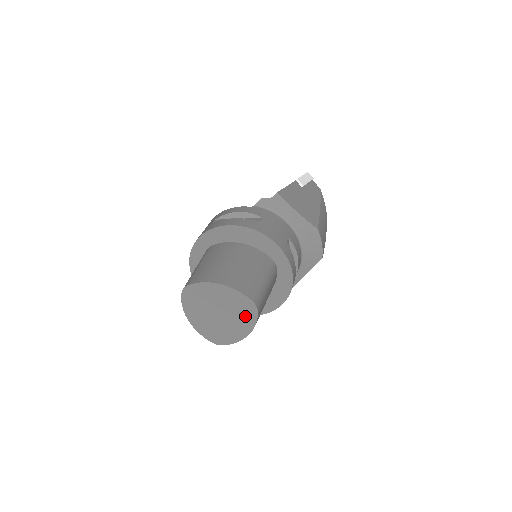
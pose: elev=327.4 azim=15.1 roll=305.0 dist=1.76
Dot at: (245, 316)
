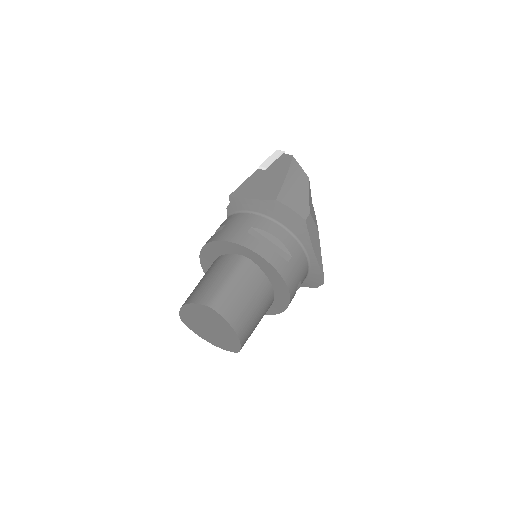
Dot at: (218, 320)
